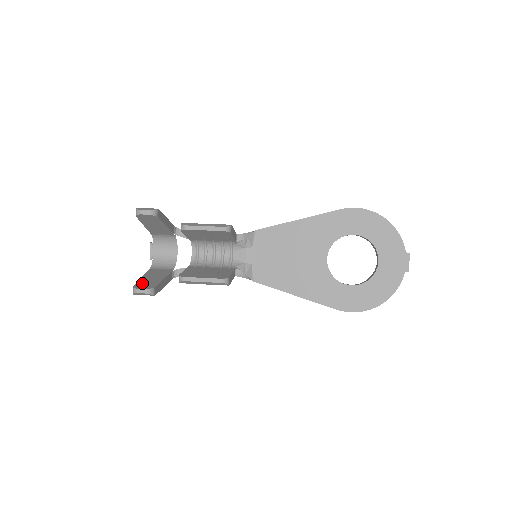
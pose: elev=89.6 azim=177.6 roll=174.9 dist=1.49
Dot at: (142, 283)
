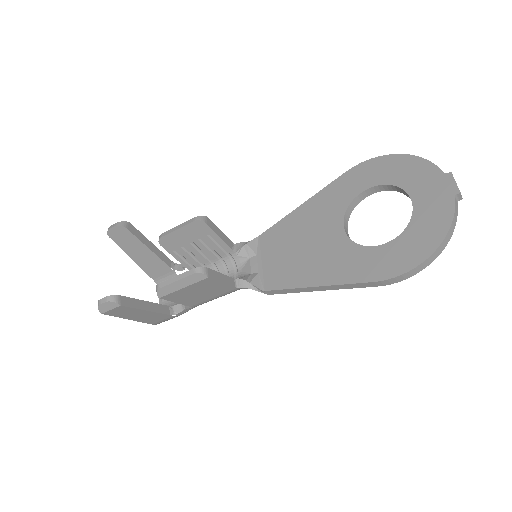
Dot at: occluded
